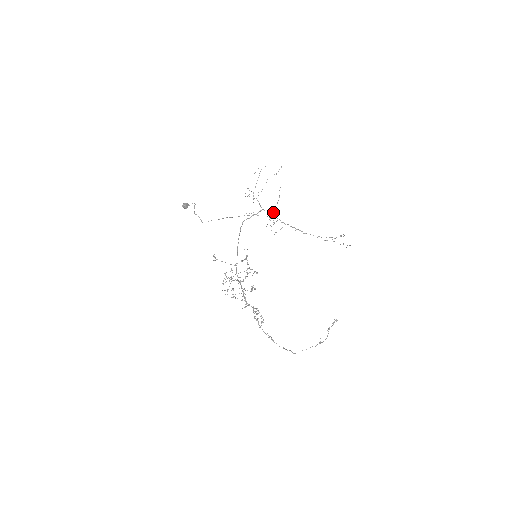
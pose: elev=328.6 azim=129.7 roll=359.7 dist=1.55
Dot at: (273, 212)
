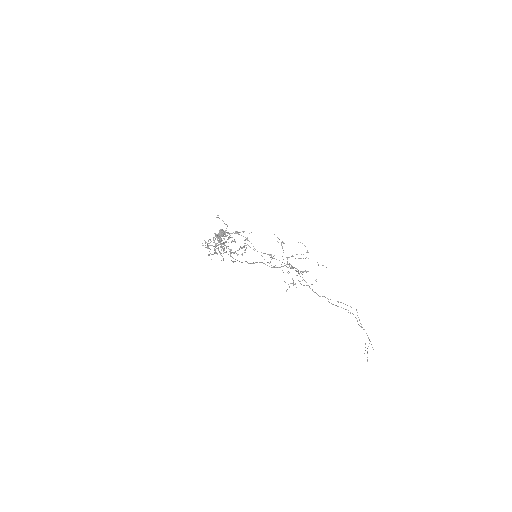
Dot at: occluded
